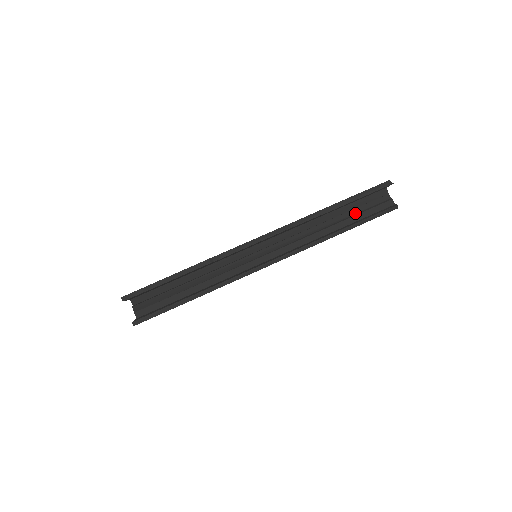
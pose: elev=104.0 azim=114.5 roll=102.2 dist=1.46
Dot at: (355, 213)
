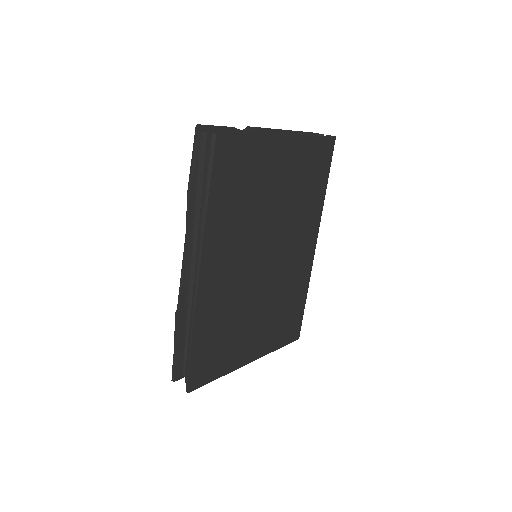
Dot at: (205, 176)
